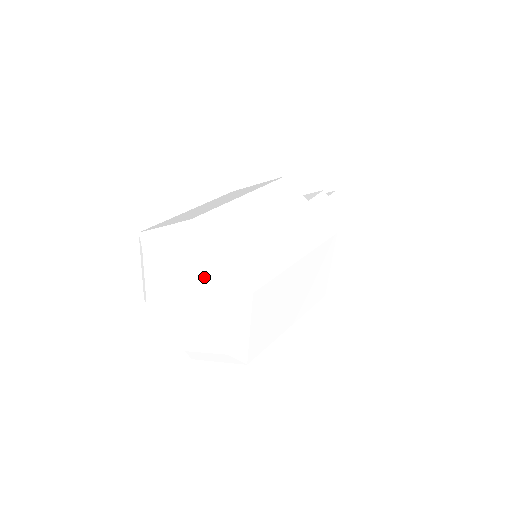
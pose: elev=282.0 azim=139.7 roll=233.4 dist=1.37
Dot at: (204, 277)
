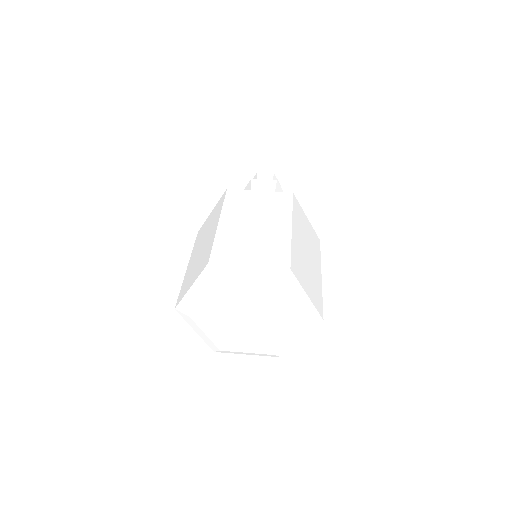
Dot at: (250, 290)
